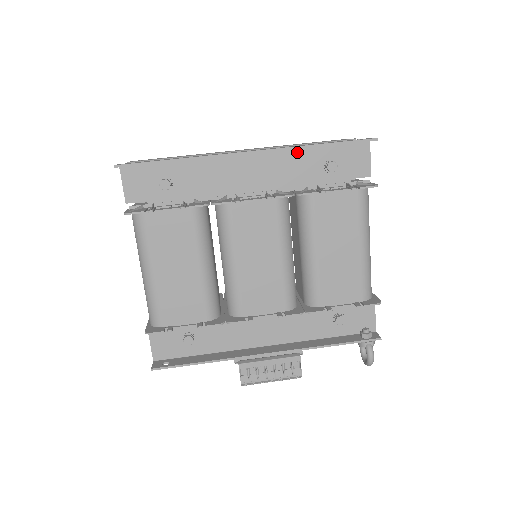
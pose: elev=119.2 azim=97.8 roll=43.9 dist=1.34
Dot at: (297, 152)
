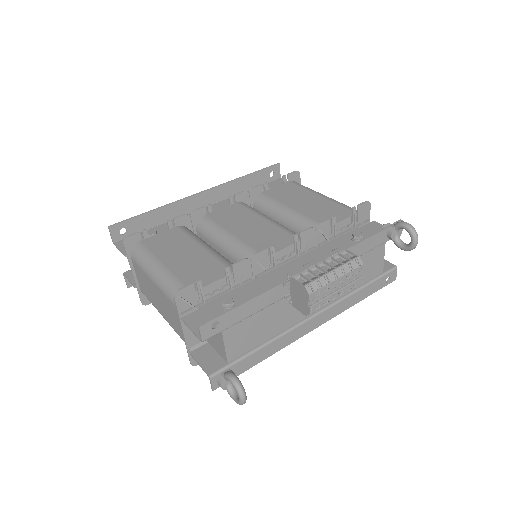
Dot at: occluded
